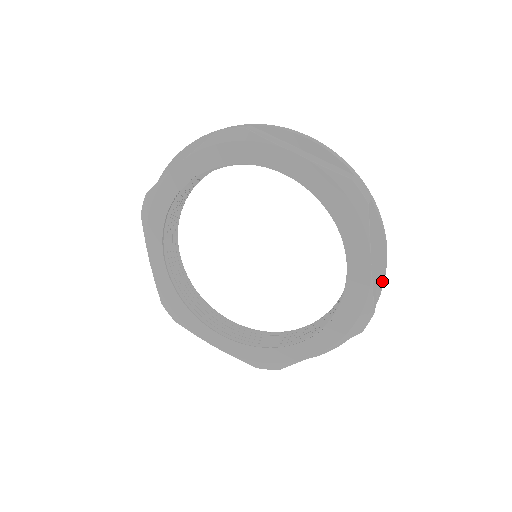
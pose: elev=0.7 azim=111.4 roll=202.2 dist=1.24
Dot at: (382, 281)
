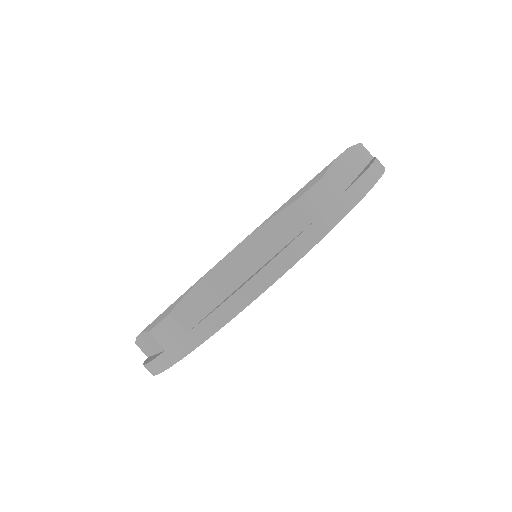
Dot at: (358, 179)
